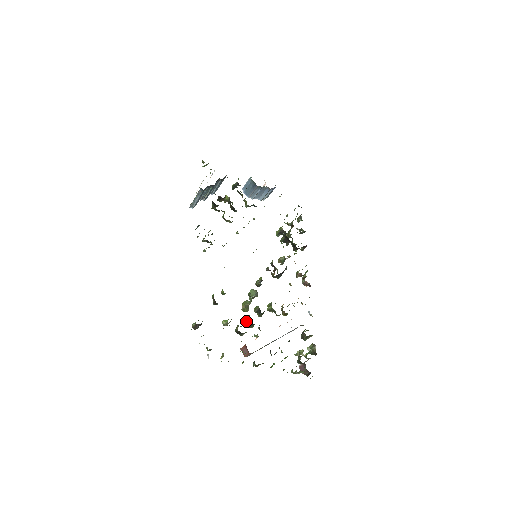
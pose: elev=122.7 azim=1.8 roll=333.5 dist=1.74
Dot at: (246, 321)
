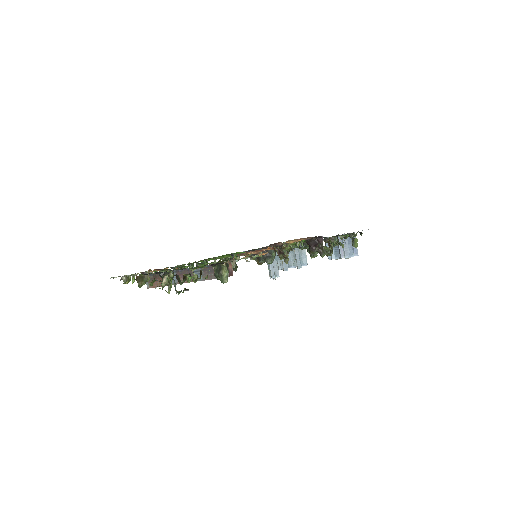
Dot at: occluded
